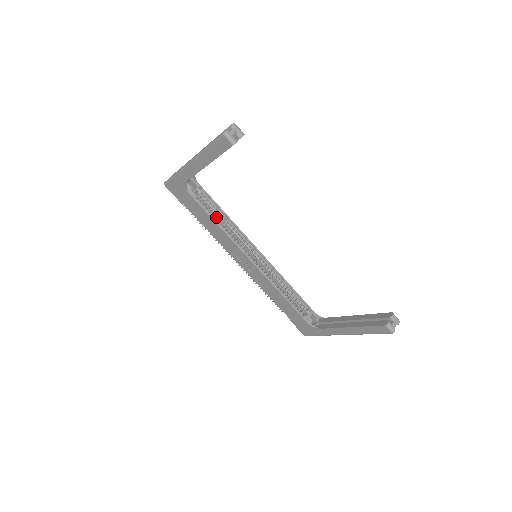
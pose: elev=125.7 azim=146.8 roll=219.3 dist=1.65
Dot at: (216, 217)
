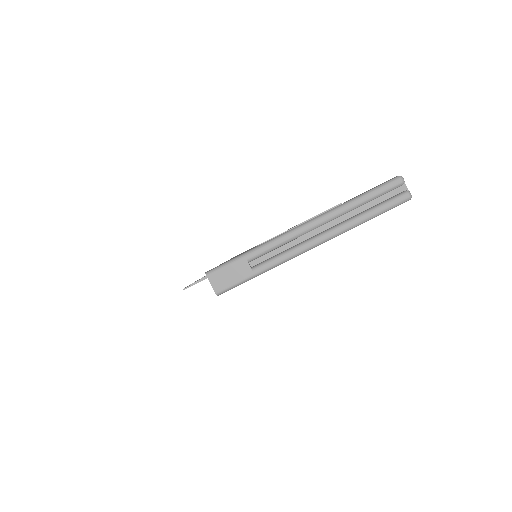
Dot at: occluded
